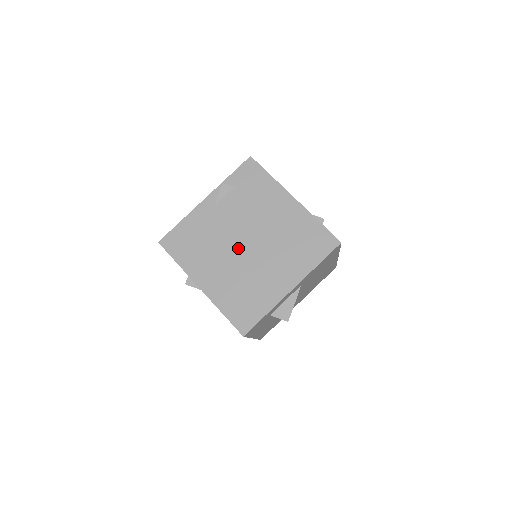
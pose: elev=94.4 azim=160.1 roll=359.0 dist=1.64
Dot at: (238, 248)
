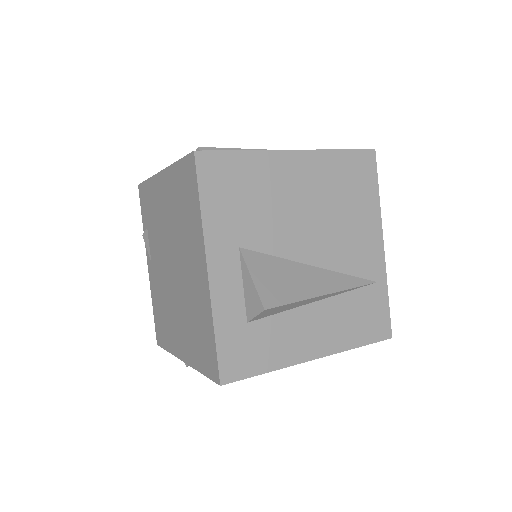
Dot at: (172, 282)
